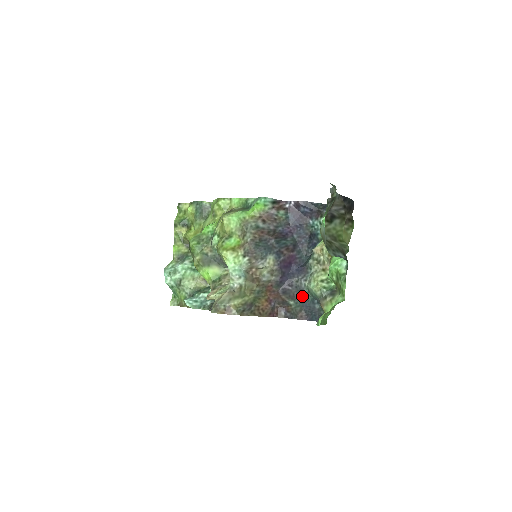
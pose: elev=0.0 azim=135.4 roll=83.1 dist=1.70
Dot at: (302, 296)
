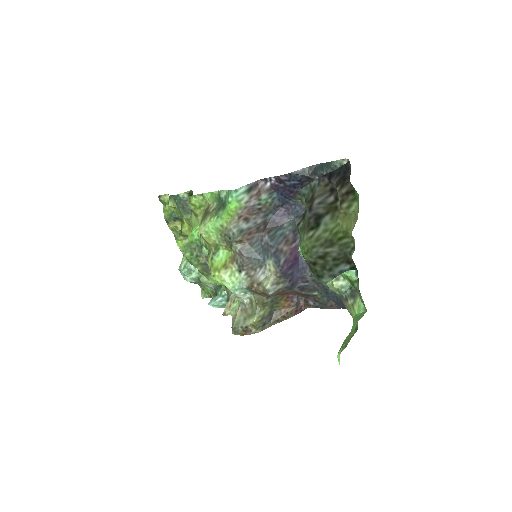
Dot at: (323, 288)
